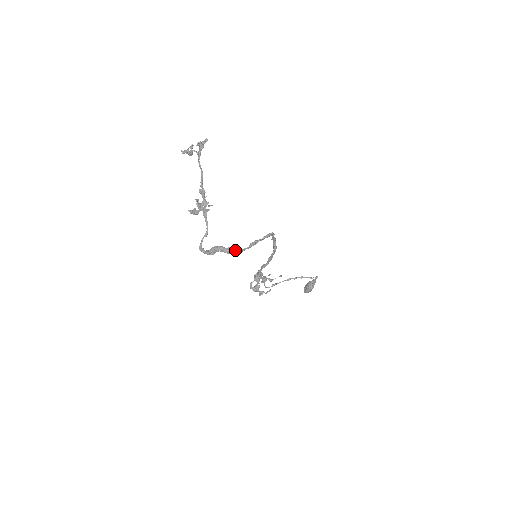
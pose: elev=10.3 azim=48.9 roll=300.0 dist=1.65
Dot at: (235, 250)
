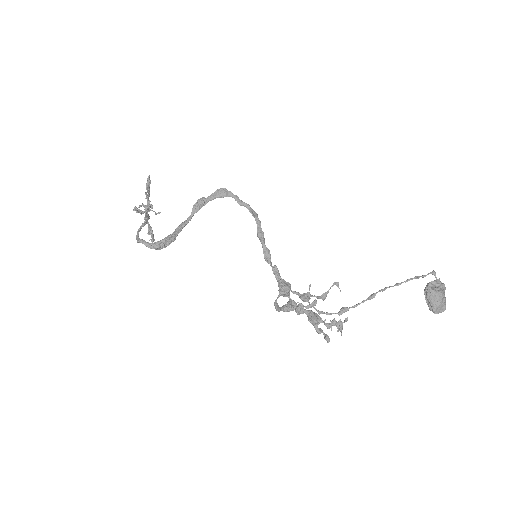
Dot at: (181, 225)
